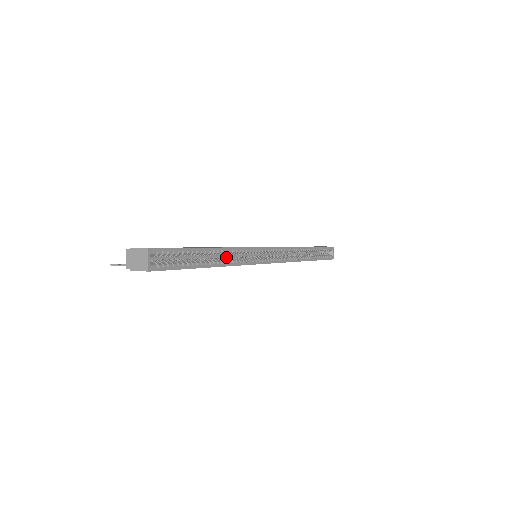
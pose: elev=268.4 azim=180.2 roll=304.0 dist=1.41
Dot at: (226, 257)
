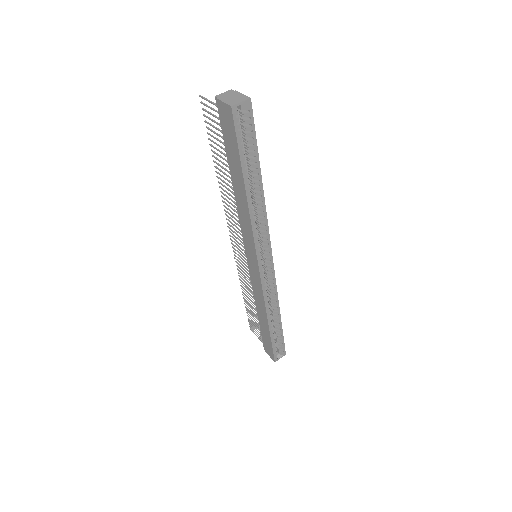
Dot at: occluded
